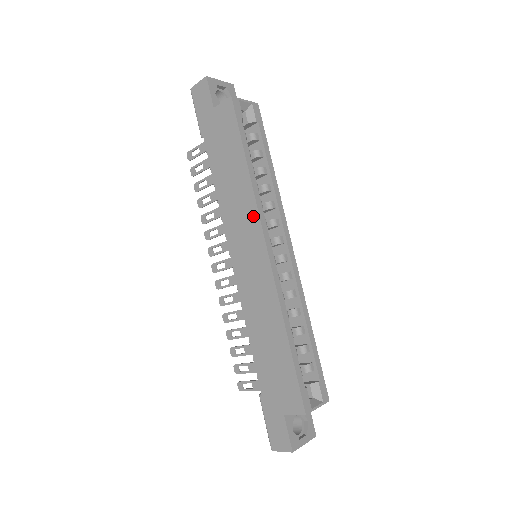
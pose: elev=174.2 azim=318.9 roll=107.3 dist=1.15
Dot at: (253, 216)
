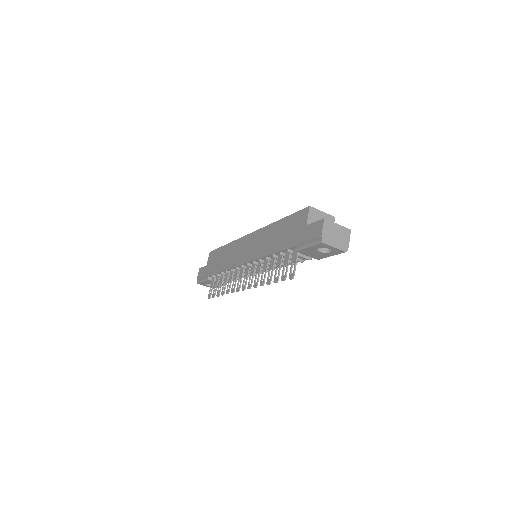
Dot at: (238, 243)
